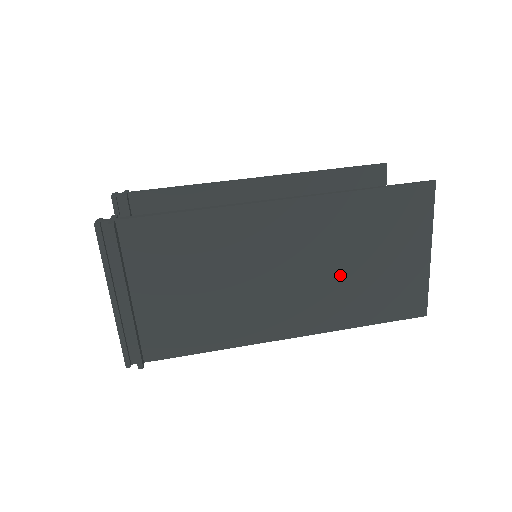
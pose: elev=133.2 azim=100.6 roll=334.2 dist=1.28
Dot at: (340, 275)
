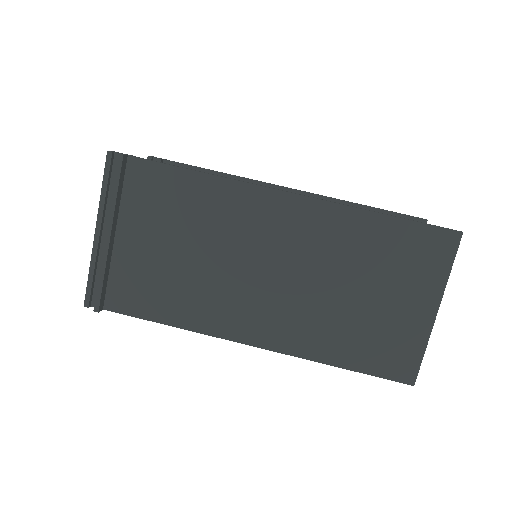
Dot at: (328, 297)
